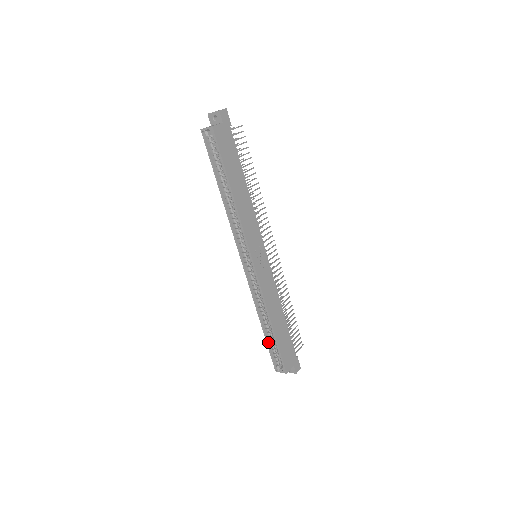
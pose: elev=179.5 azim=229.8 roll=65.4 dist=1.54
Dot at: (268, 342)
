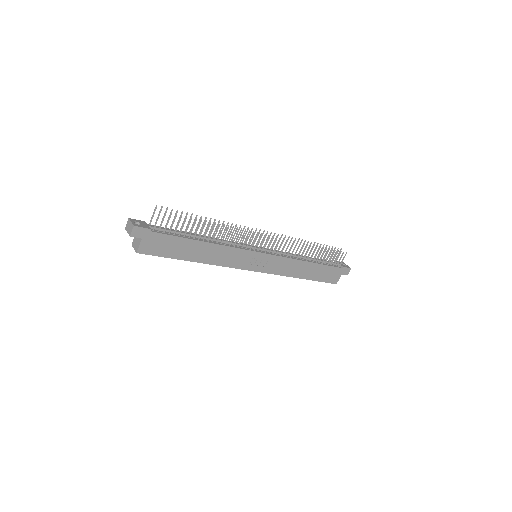
Dot at: occluded
